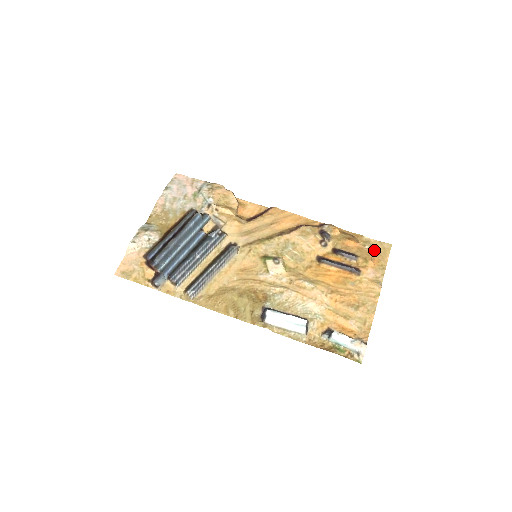
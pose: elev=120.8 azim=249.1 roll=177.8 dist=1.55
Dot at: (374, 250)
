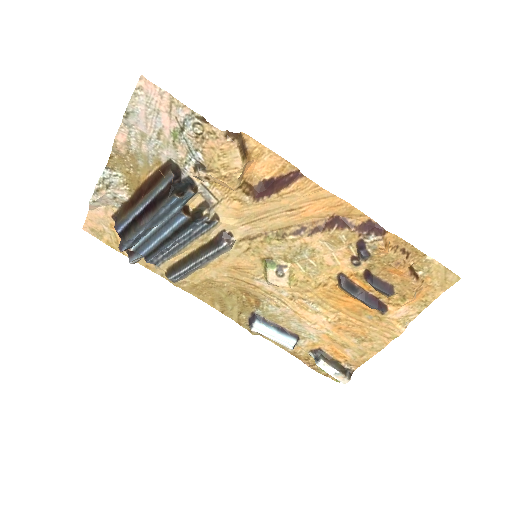
Dot at: (429, 279)
